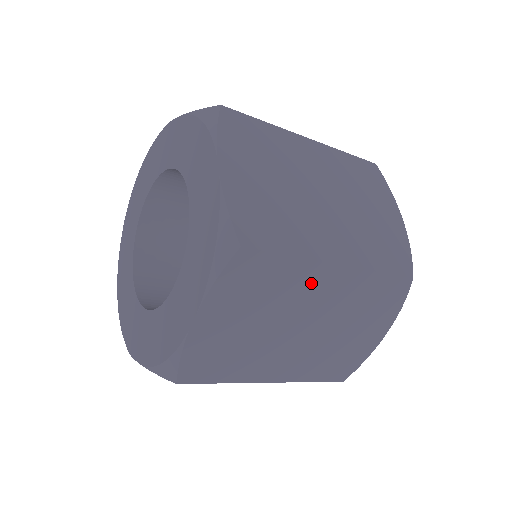
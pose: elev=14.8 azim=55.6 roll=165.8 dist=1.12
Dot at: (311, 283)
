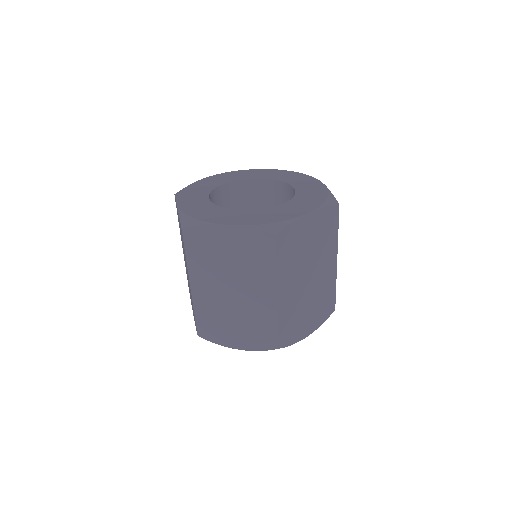
Dot at: (329, 256)
